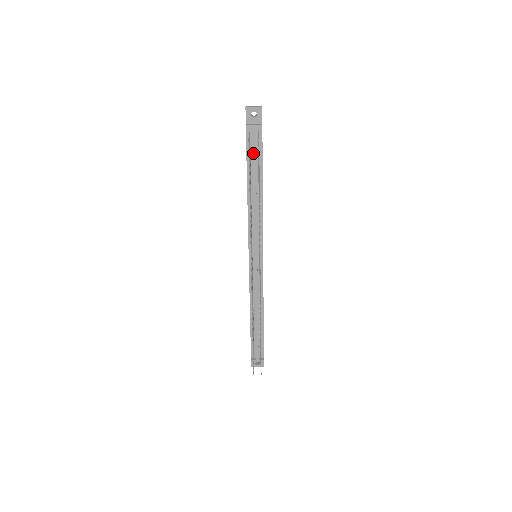
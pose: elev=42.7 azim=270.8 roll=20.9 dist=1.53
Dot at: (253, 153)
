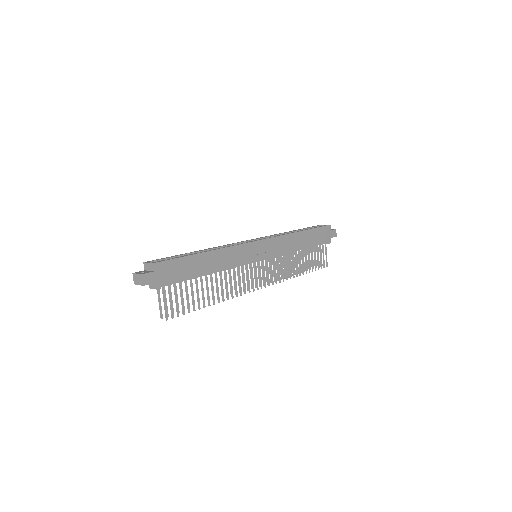
Dot at: occluded
